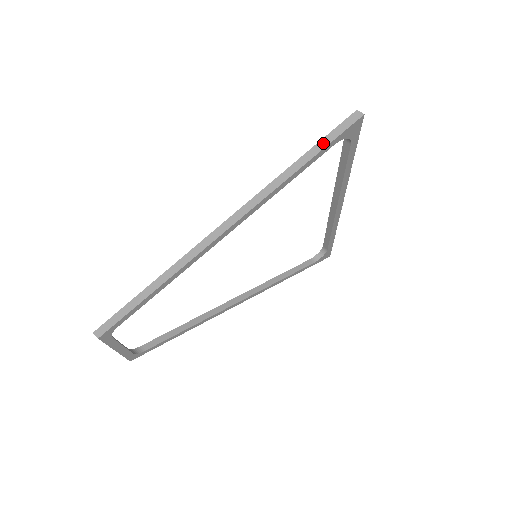
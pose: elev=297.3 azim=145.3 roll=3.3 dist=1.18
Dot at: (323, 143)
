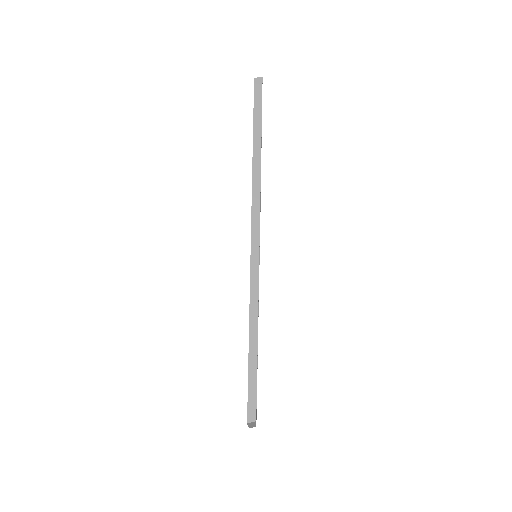
Dot at: (257, 120)
